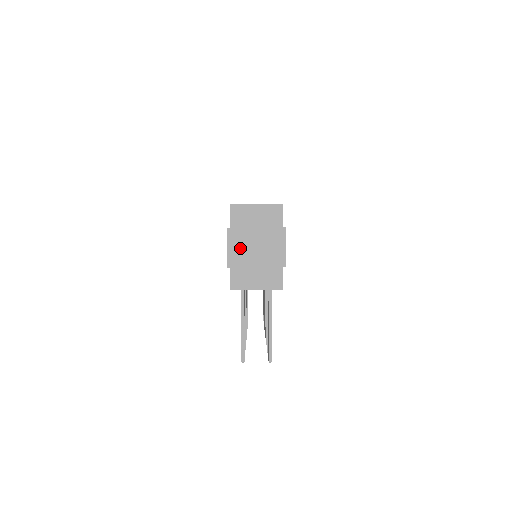
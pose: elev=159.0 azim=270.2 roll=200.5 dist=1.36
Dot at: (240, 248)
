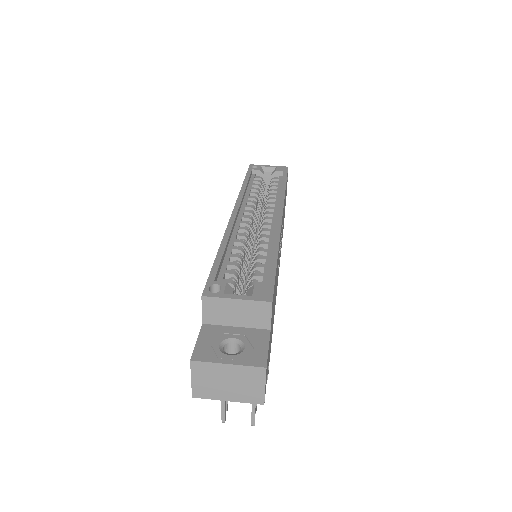
Dot at: (207, 382)
